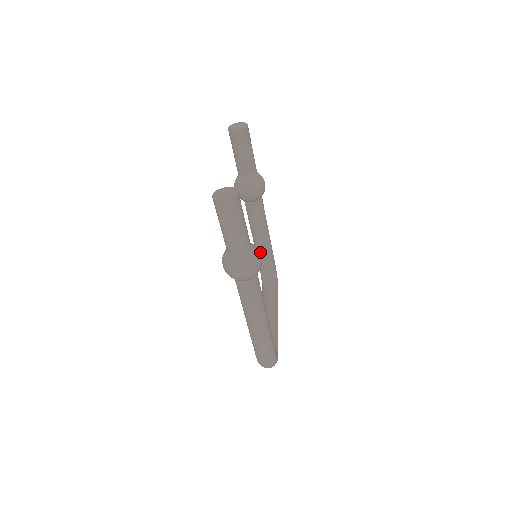
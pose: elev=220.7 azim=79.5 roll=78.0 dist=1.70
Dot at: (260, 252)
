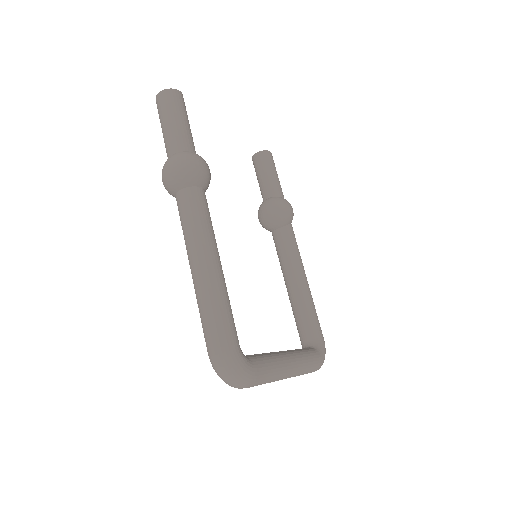
Dot at: (294, 303)
